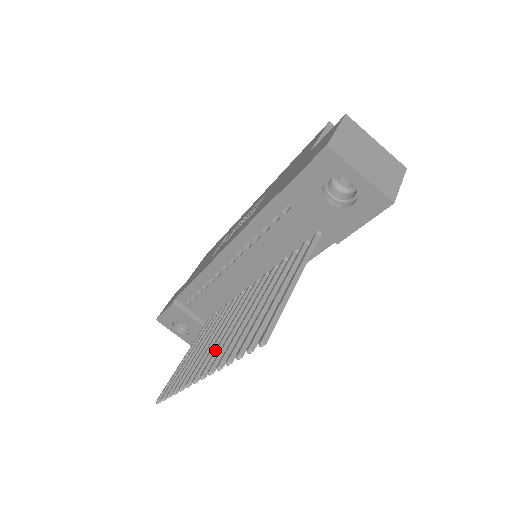
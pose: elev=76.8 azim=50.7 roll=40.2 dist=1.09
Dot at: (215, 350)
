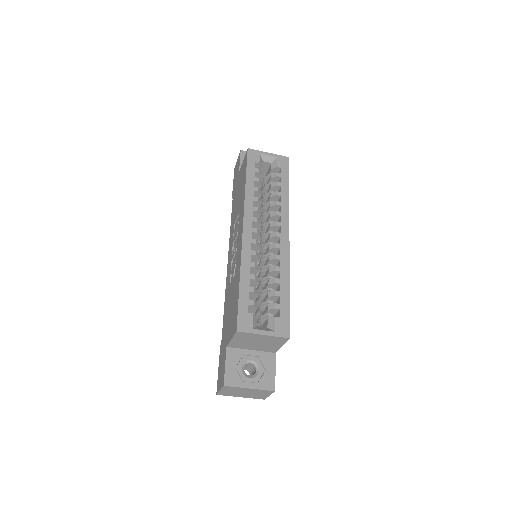
Dot at: occluded
